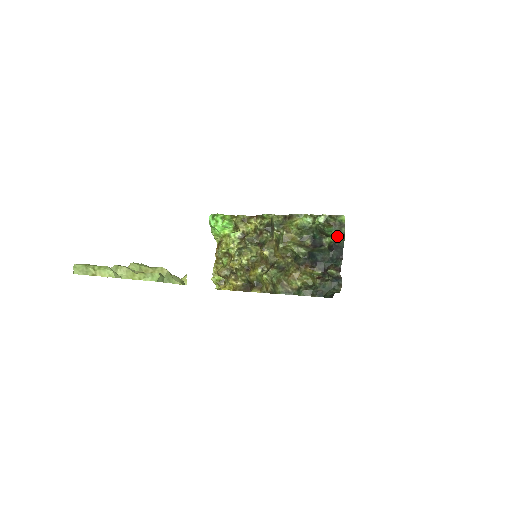
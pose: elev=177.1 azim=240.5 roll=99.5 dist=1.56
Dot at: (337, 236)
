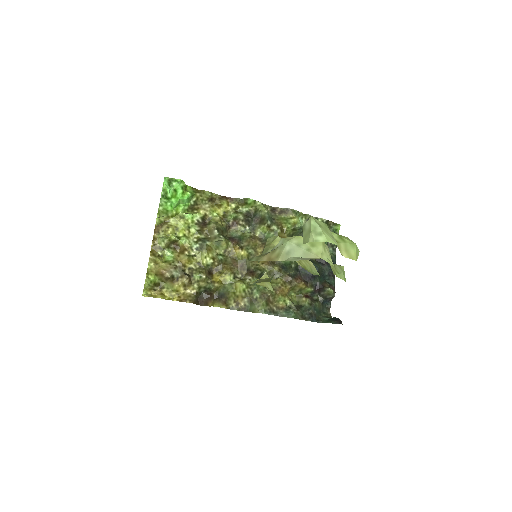
Dot at: occluded
